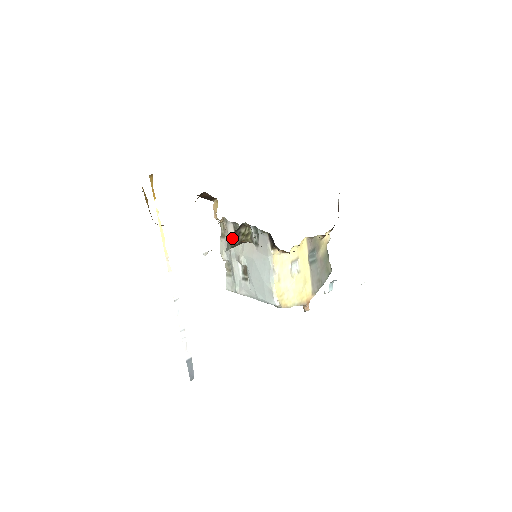
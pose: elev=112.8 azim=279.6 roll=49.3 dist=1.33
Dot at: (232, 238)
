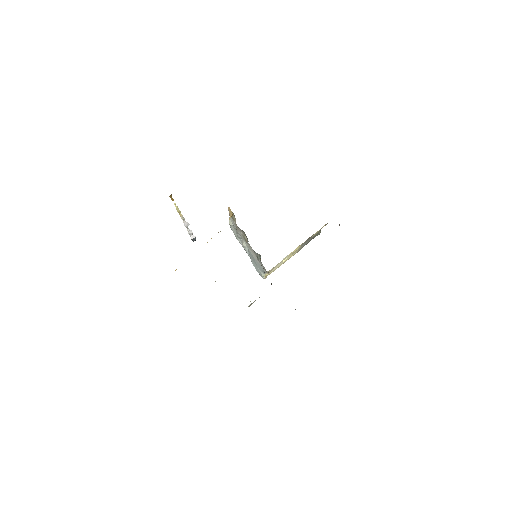
Dot at: occluded
